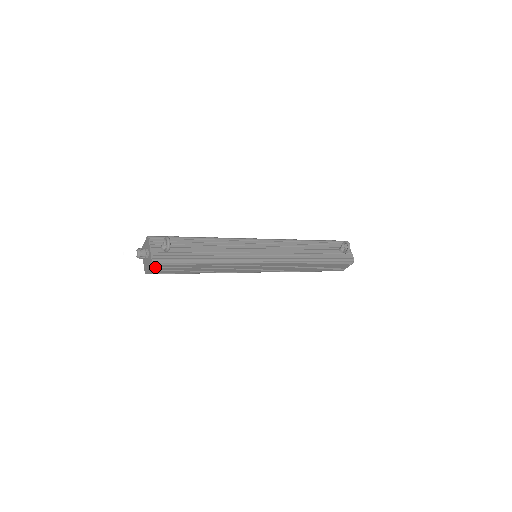
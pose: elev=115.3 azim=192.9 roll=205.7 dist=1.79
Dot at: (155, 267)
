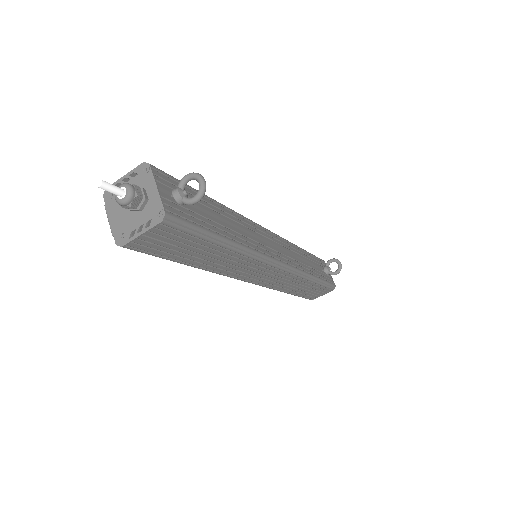
Dot at: (155, 233)
